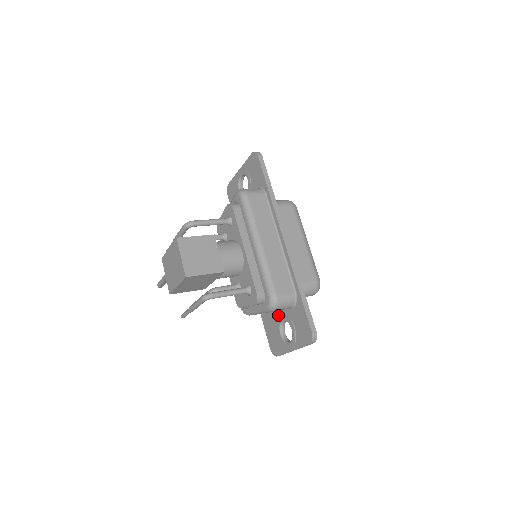
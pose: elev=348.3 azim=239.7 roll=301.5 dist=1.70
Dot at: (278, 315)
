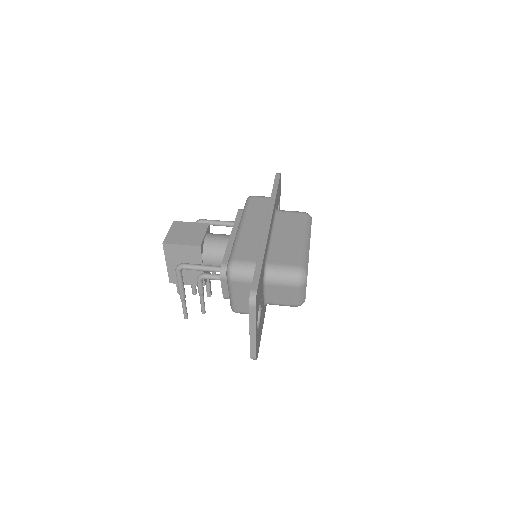
Dot at: occluded
